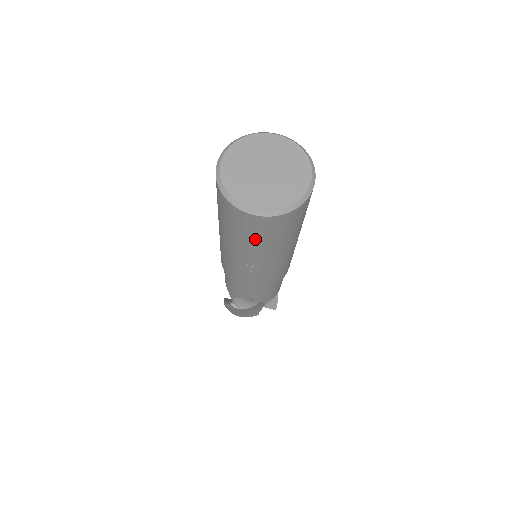
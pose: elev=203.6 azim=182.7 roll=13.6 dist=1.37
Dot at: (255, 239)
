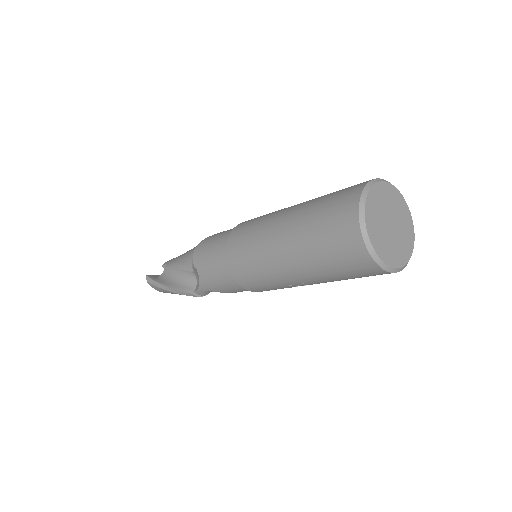
Dot at: (353, 278)
